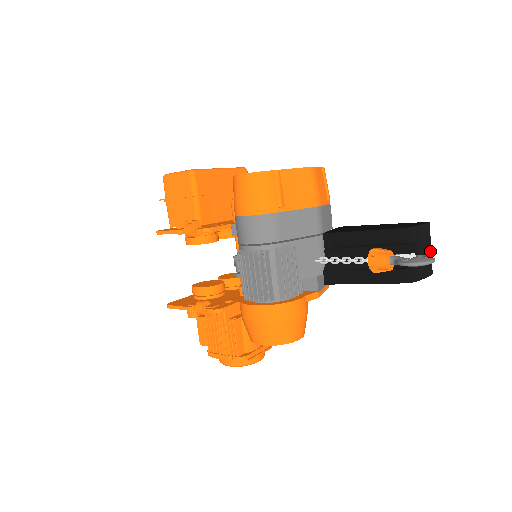
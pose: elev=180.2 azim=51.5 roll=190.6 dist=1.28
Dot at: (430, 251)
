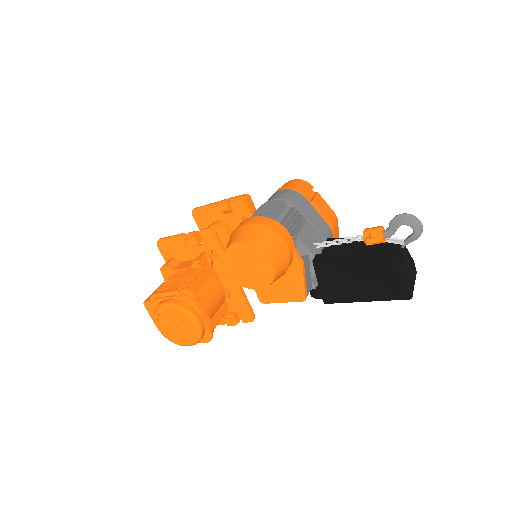
Dot at: (413, 284)
